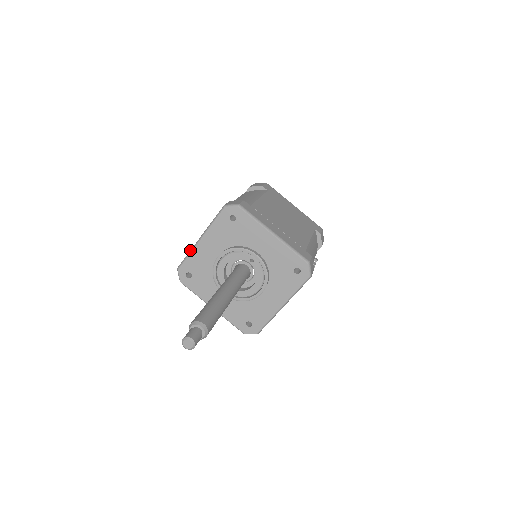
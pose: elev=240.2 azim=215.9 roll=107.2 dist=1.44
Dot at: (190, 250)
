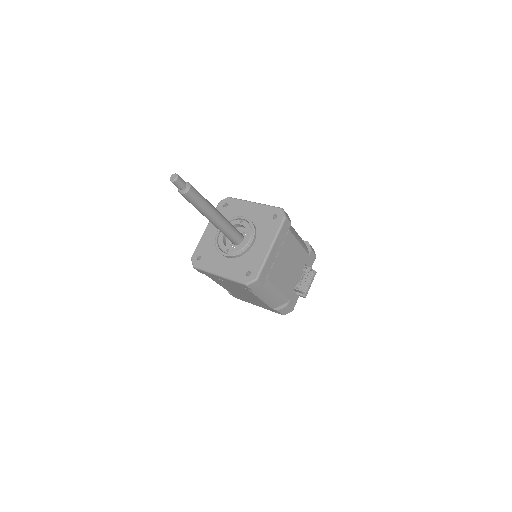
Dot at: (199, 241)
